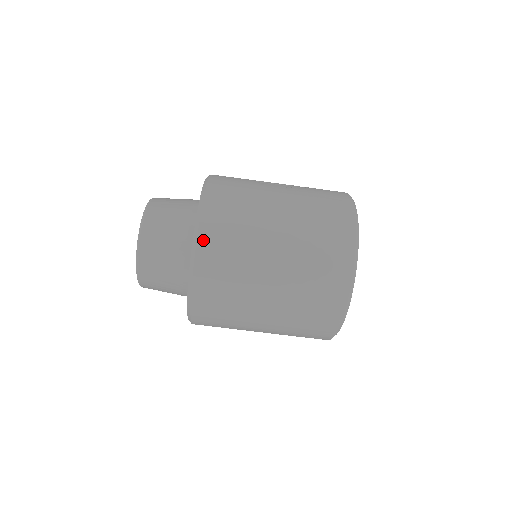
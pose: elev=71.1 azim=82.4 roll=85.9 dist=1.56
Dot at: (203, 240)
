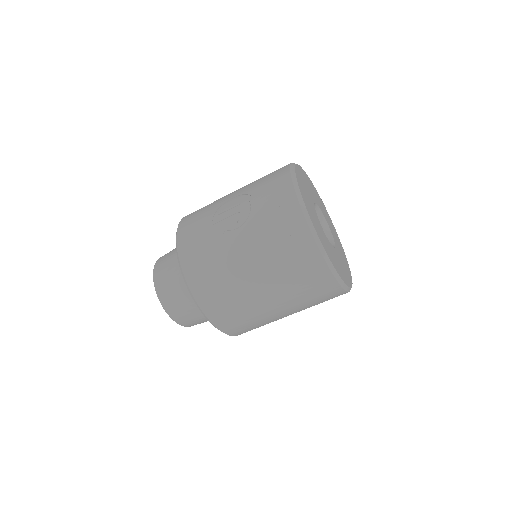
Dot at: (211, 315)
